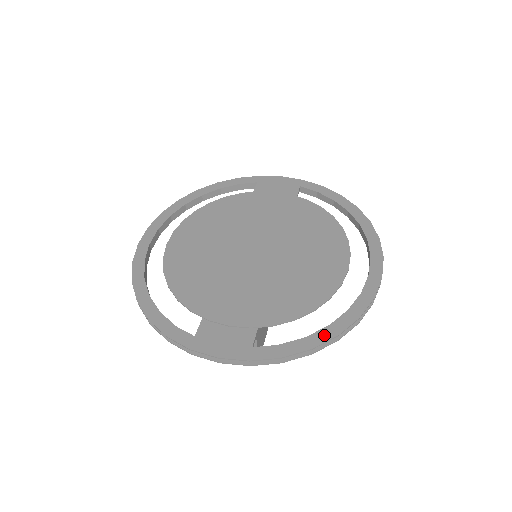
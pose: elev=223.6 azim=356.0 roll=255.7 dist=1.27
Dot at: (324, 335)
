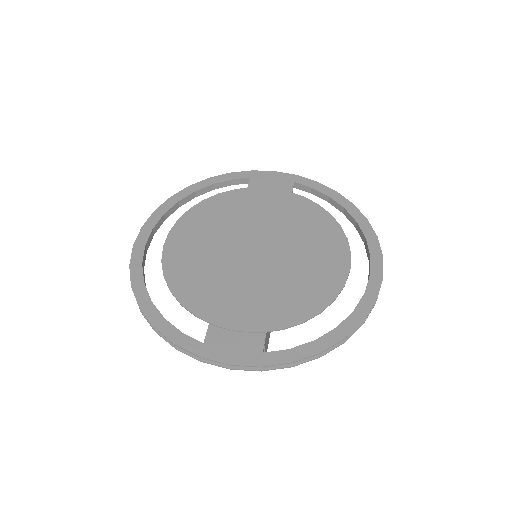
Dot at: (332, 338)
